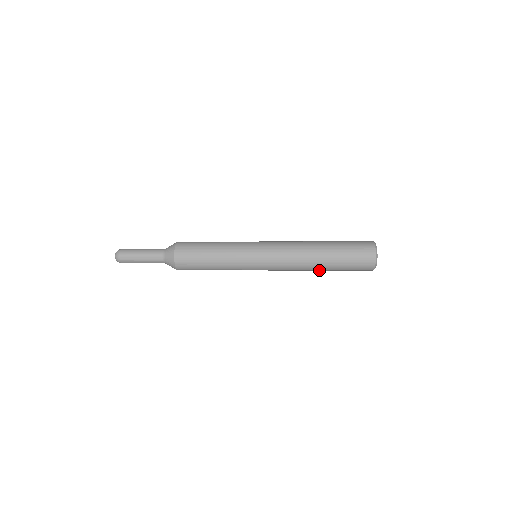
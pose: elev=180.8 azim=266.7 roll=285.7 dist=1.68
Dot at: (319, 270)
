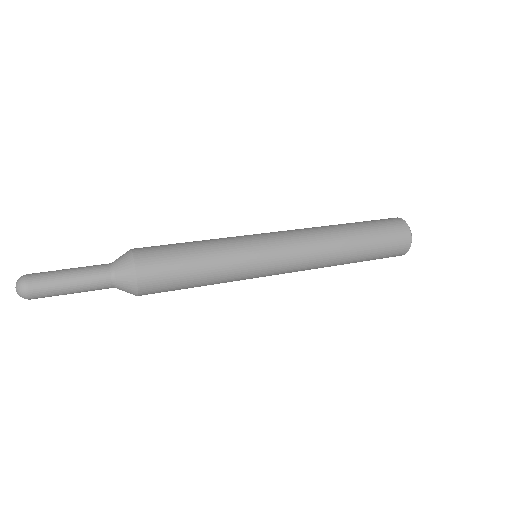
Dot at: (341, 264)
